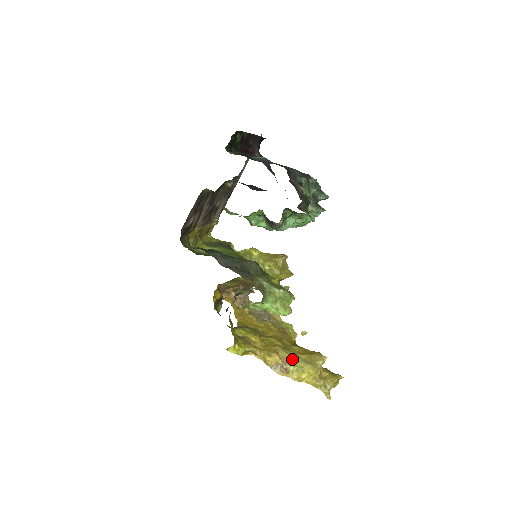
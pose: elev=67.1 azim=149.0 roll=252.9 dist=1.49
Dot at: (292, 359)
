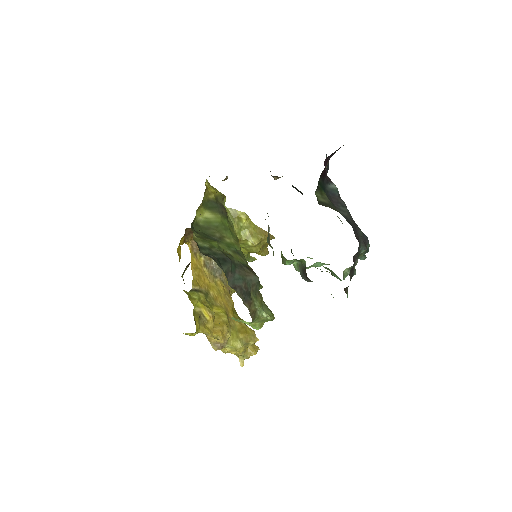
Dot at: (231, 338)
